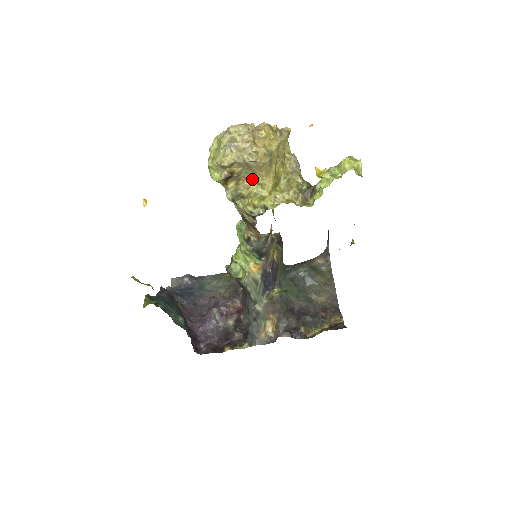
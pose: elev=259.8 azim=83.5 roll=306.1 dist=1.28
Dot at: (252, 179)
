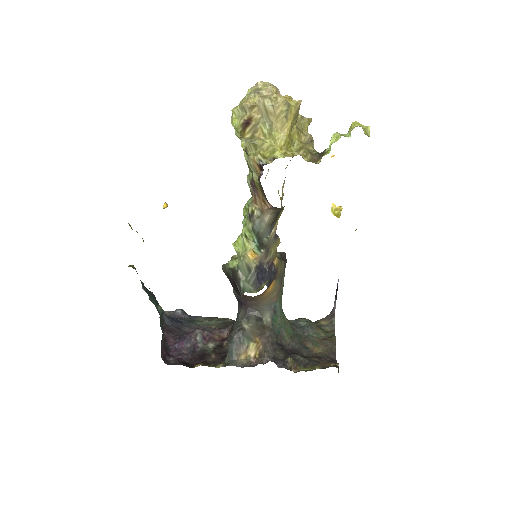
Dot at: (268, 132)
